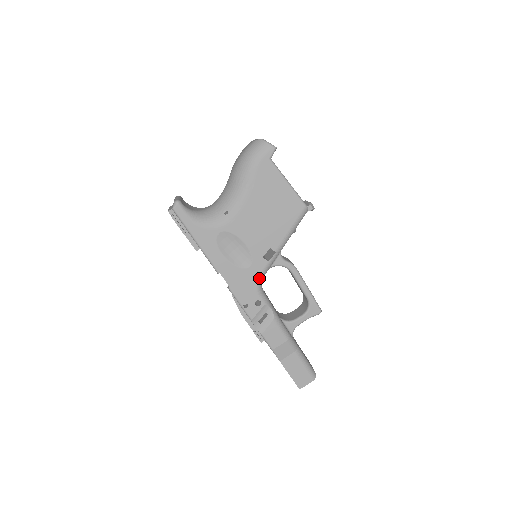
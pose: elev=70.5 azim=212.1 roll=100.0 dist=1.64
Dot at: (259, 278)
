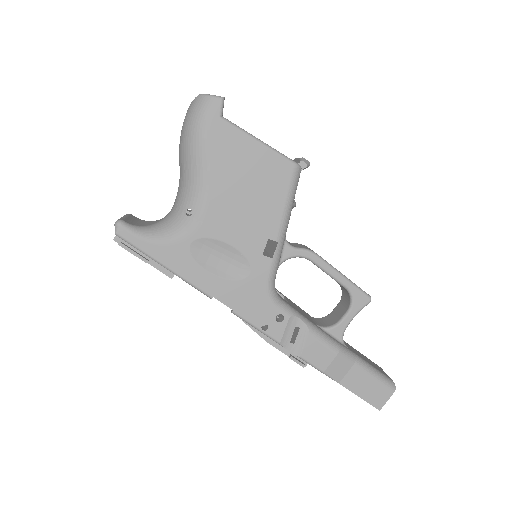
Dot at: (268, 284)
